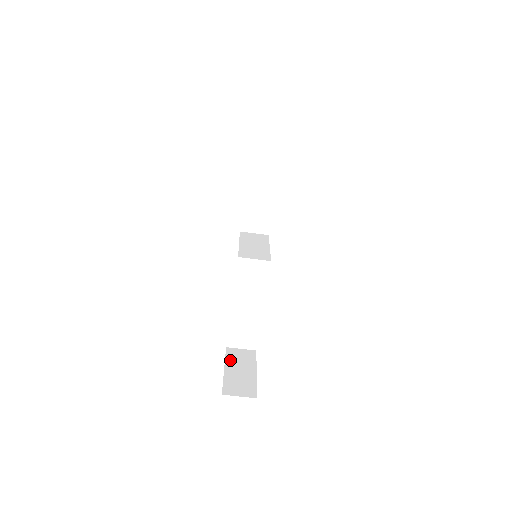
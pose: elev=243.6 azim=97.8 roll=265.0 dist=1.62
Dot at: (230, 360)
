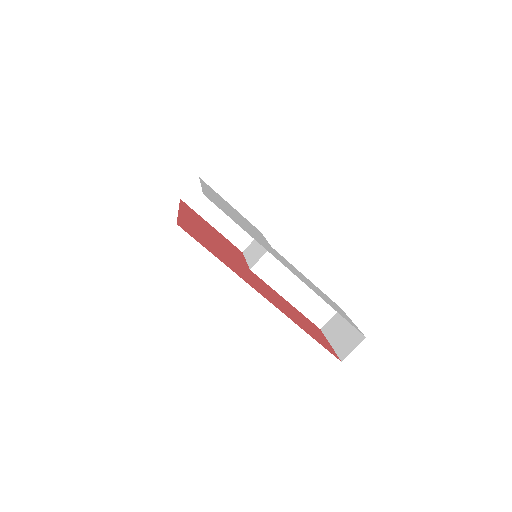
Dot at: (329, 334)
